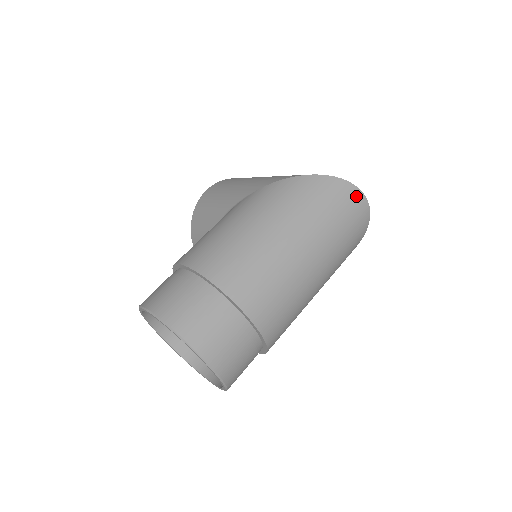
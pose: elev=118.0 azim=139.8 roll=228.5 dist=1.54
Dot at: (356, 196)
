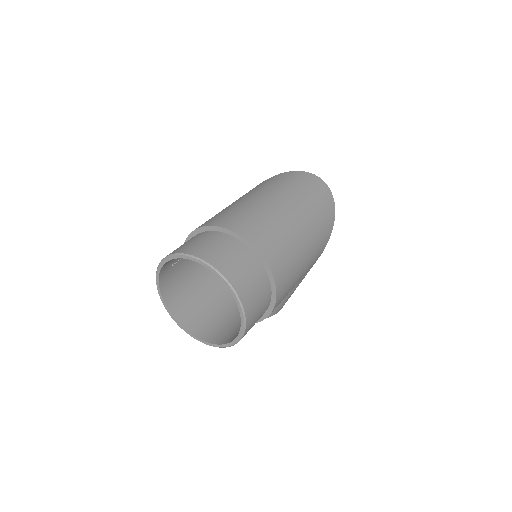
Dot at: (309, 176)
